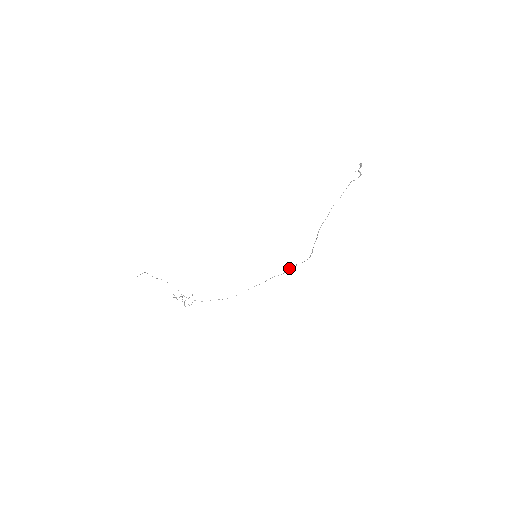
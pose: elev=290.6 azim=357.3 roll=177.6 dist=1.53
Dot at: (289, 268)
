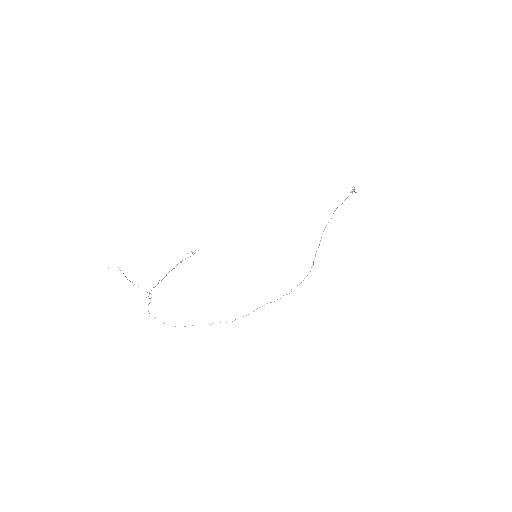
Dot at: occluded
